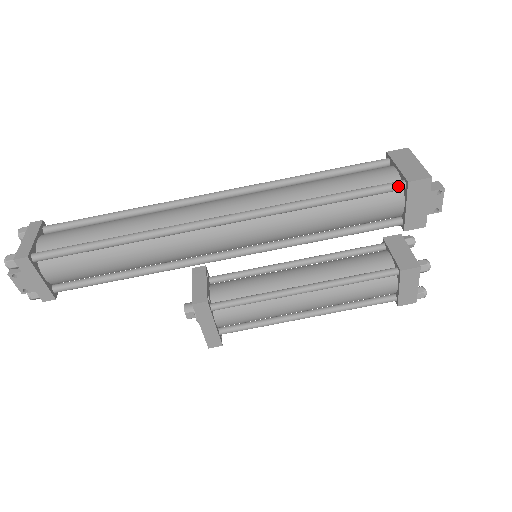
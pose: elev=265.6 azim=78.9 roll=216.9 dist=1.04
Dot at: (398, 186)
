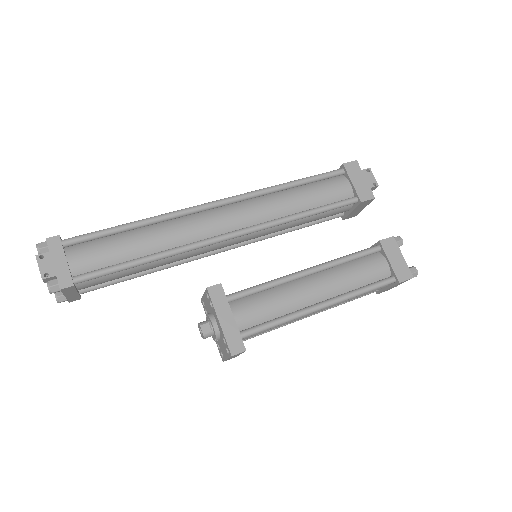
Dot at: (338, 170)
